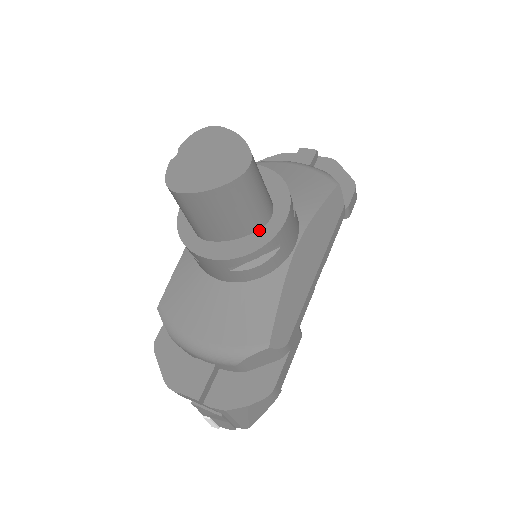
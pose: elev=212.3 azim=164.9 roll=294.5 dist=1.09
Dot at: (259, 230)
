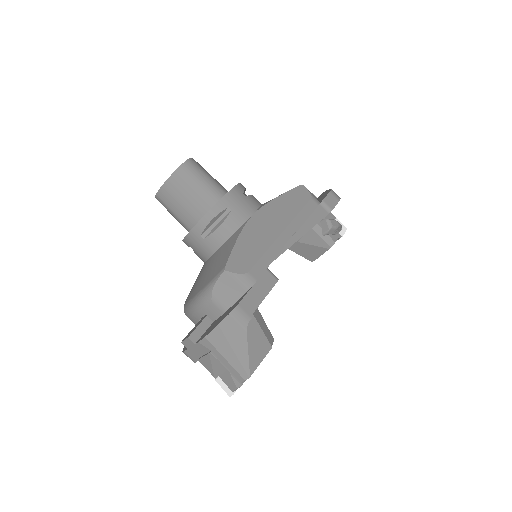
Dot at: occluded
